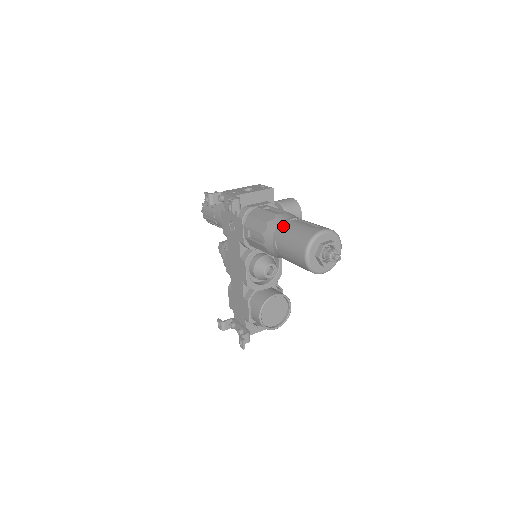
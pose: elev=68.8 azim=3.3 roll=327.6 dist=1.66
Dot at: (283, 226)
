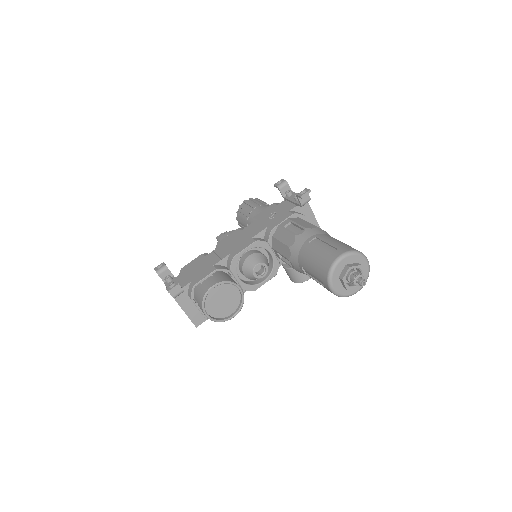
Dot at: occluded
